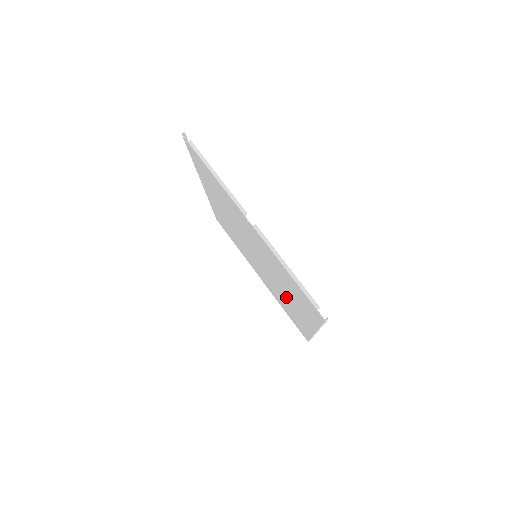
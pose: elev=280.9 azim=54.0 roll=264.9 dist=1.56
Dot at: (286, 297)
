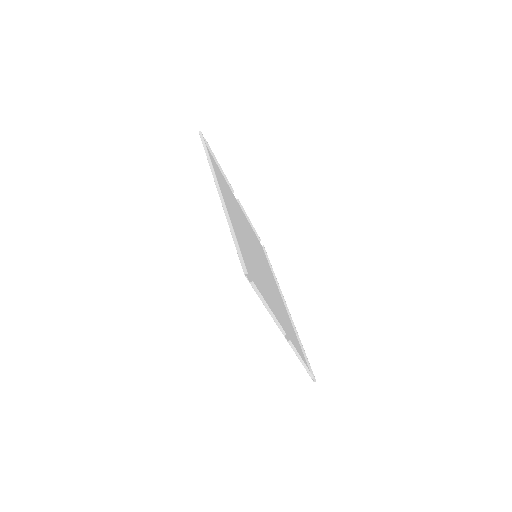
Dot at: (271, 282)
